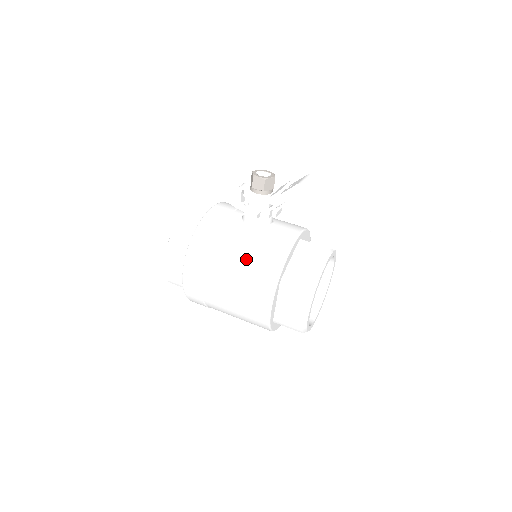
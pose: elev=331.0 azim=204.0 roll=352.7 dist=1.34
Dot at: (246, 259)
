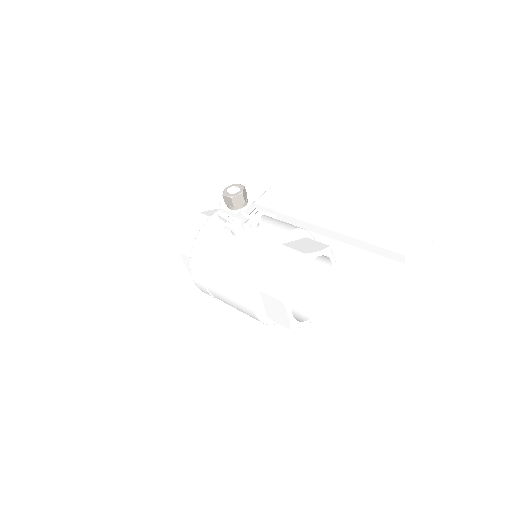
Dot at: (230, 269)
